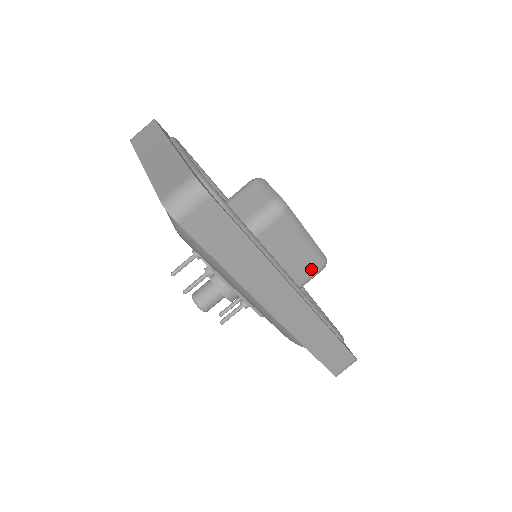
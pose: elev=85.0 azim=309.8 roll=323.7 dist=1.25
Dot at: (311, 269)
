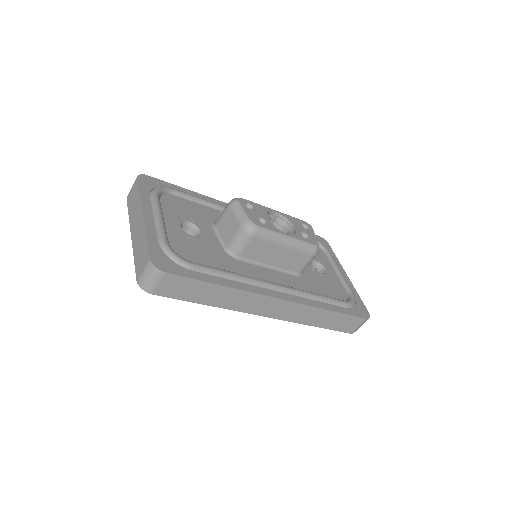
Dot at: (303, 259)
